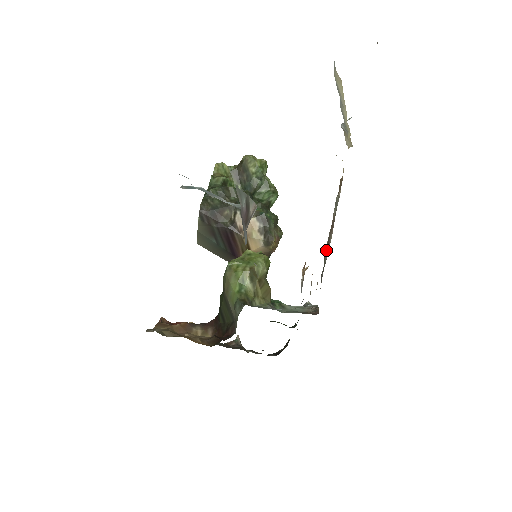
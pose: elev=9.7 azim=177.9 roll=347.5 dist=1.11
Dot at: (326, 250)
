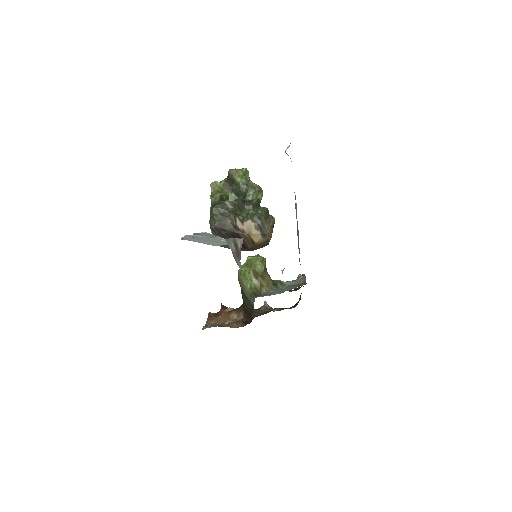
Dot at: (298, 244)
